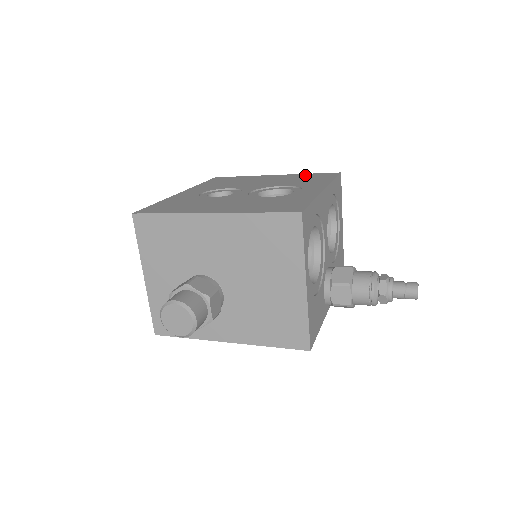
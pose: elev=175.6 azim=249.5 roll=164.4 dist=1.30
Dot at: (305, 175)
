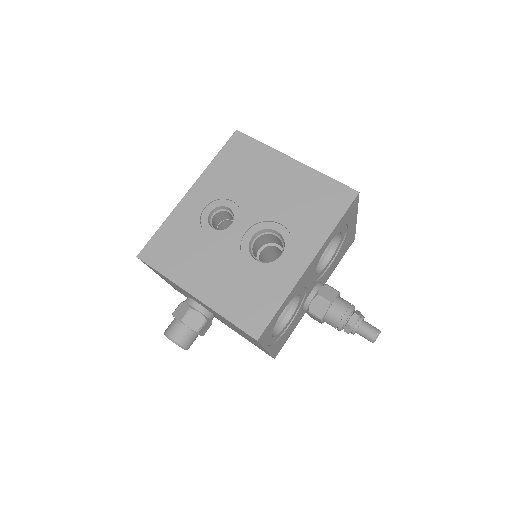
Dot at: (320, 184)
